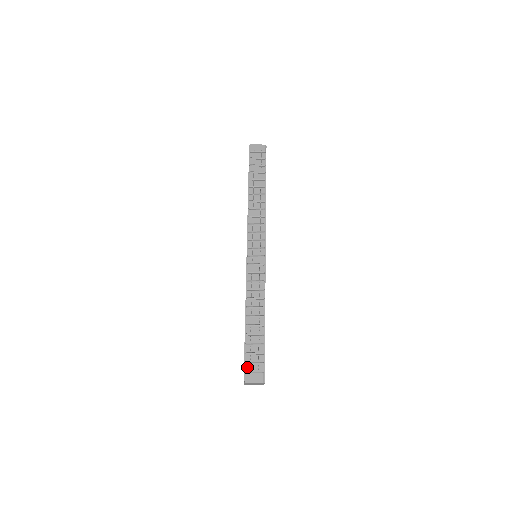
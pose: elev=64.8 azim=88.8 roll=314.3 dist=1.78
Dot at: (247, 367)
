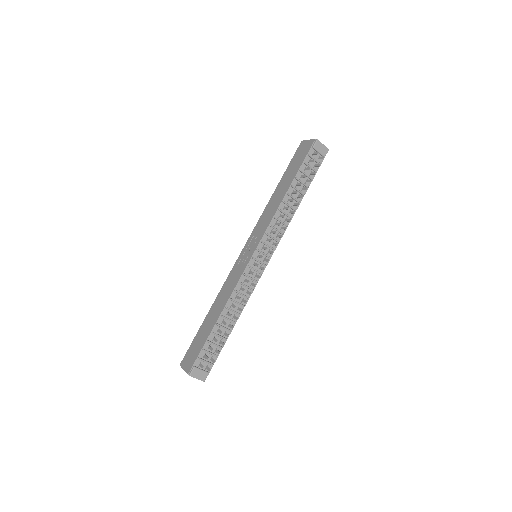
Dot at: (198, 362)
